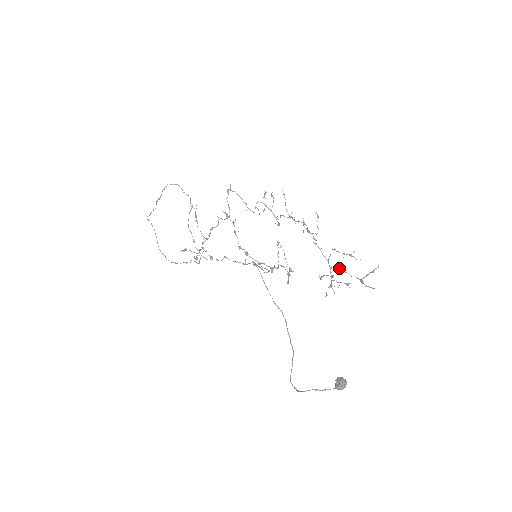
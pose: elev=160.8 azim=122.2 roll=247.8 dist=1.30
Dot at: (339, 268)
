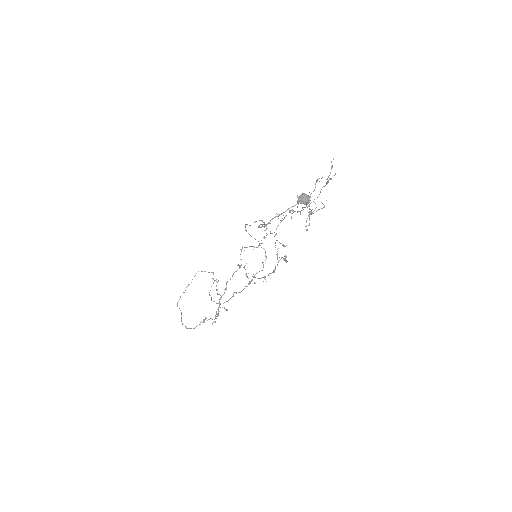
Dot at: (315, 203)
